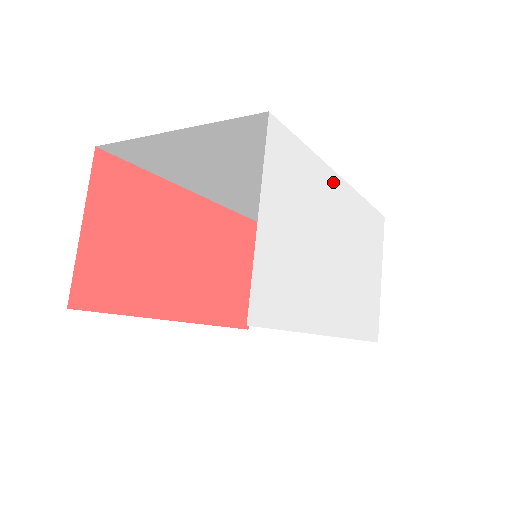
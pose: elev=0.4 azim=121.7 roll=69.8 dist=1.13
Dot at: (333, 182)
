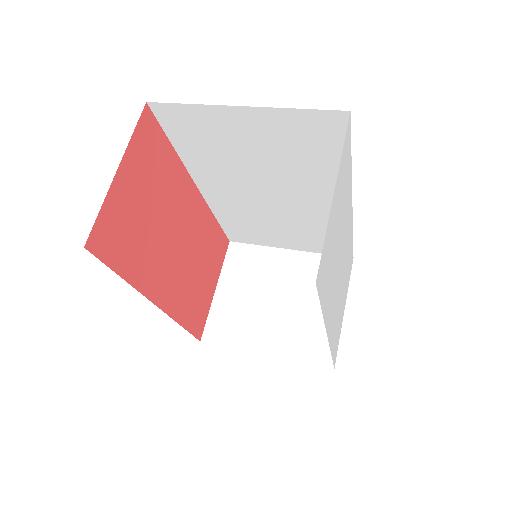
Dot at: (350, 202)
